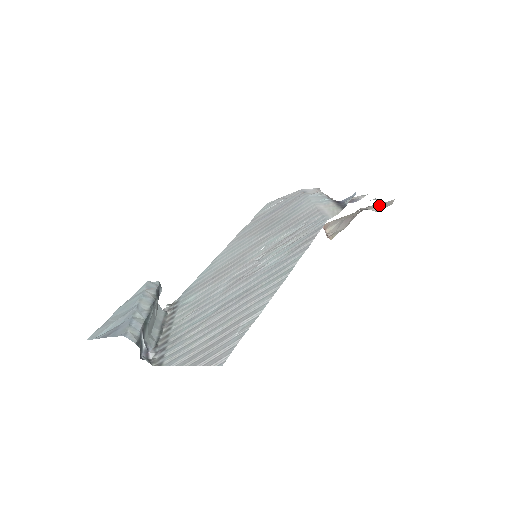
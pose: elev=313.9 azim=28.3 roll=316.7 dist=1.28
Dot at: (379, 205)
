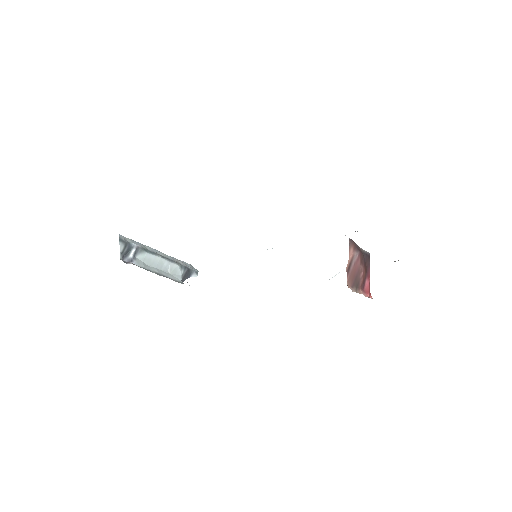
Dot at: occluded
